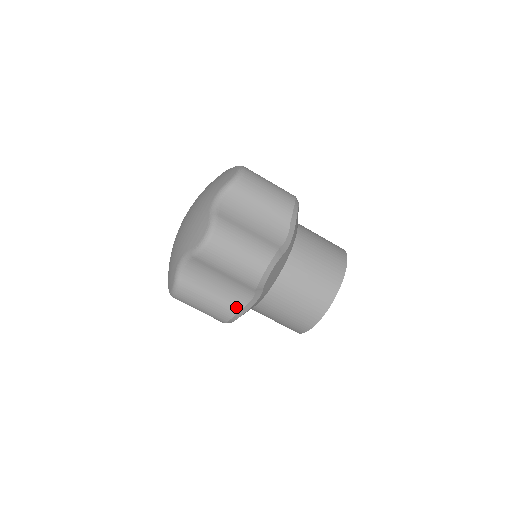
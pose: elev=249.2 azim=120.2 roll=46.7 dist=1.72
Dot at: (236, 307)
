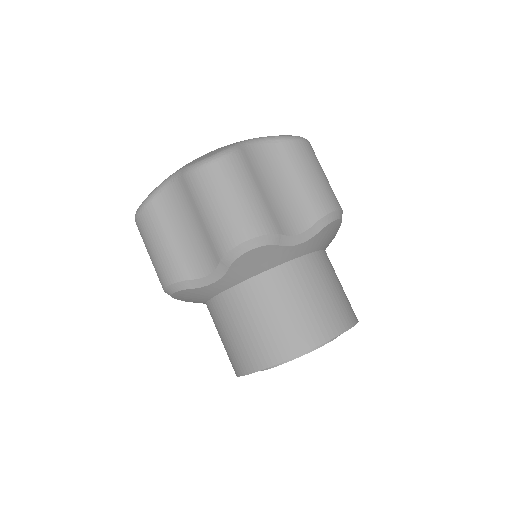
Dot at: (187, 272)
